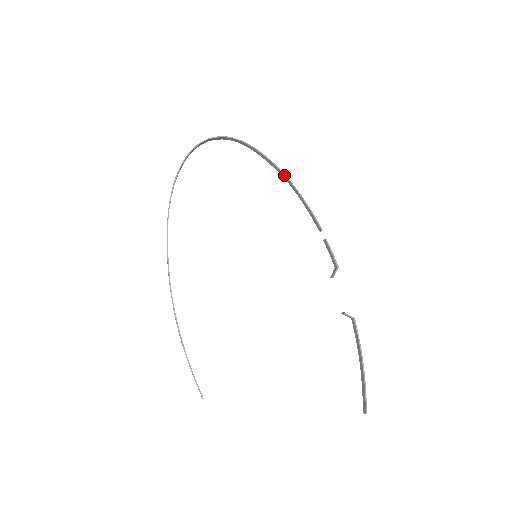
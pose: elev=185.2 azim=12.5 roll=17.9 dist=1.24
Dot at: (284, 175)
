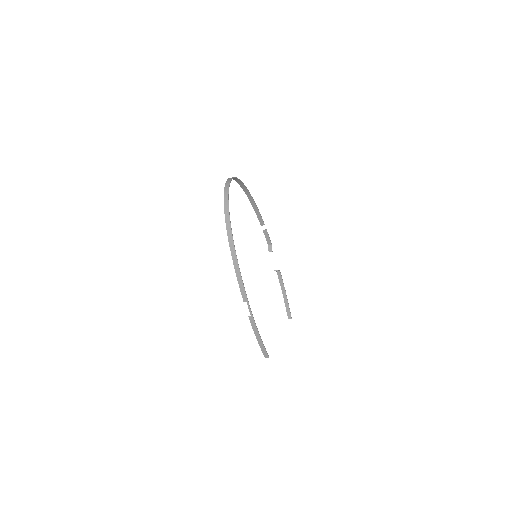
Dot at: (250, 195)
